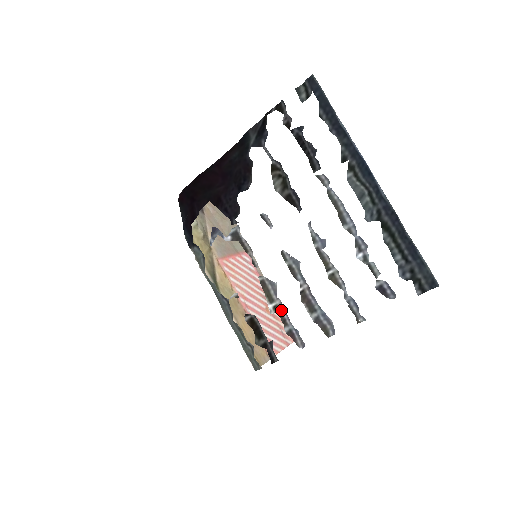
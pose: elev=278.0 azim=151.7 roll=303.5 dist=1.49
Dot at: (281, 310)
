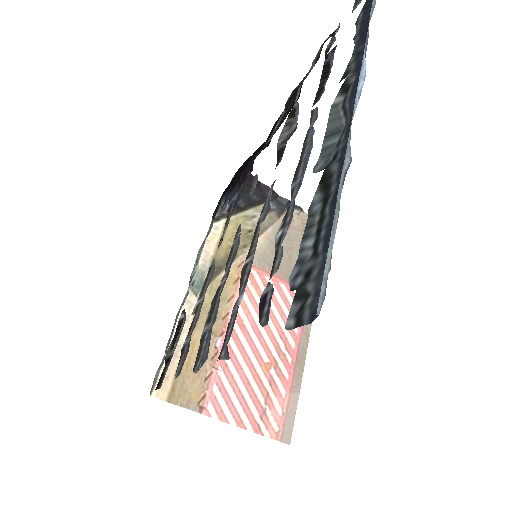
Dot at: (197, 311)
